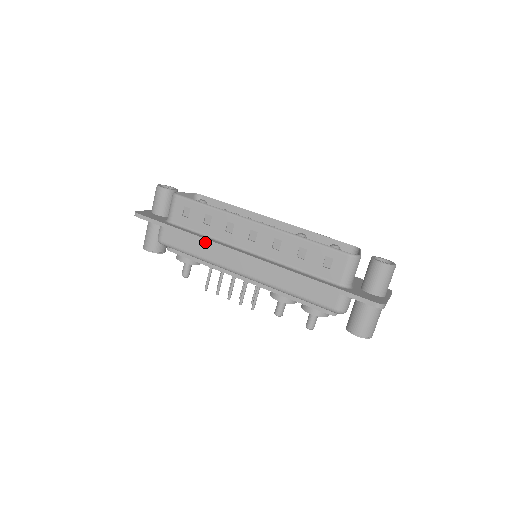
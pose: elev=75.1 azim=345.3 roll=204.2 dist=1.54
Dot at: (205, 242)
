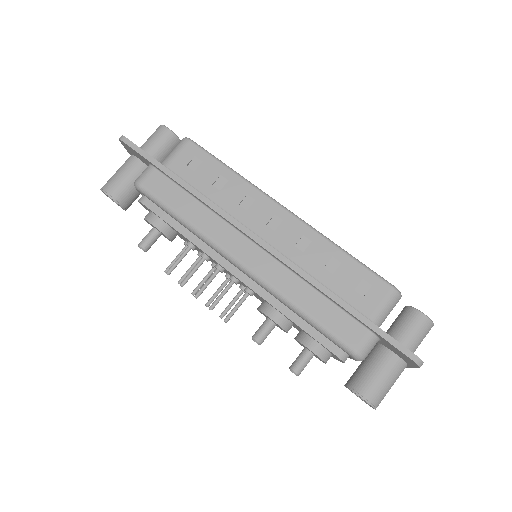
Dot at: (209, 205)
